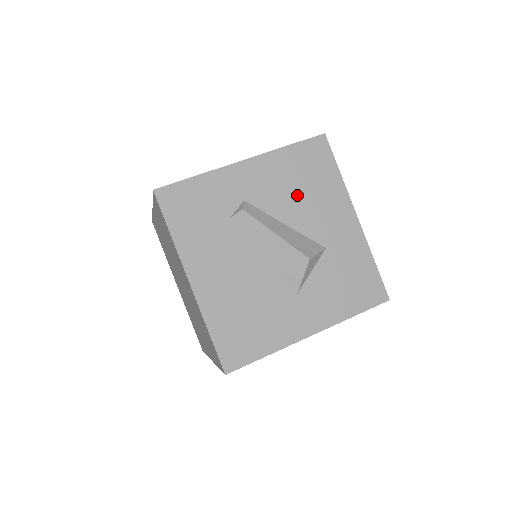
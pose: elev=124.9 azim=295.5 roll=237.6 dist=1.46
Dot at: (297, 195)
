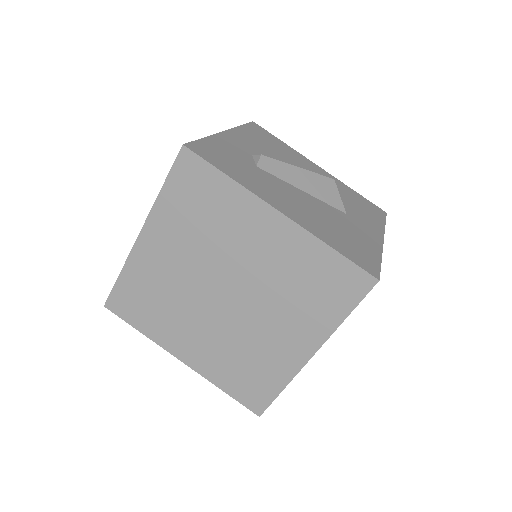
Dot at: (277, 153)
